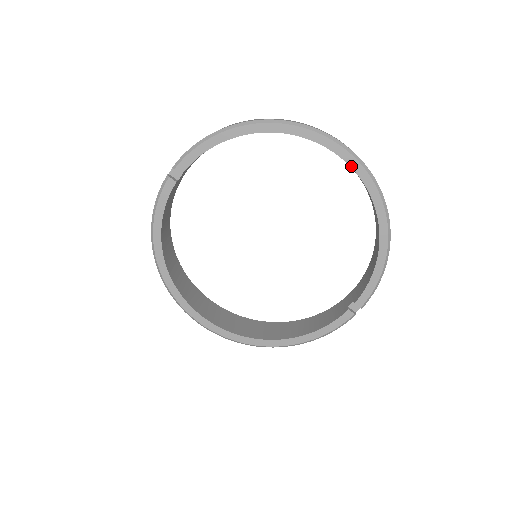
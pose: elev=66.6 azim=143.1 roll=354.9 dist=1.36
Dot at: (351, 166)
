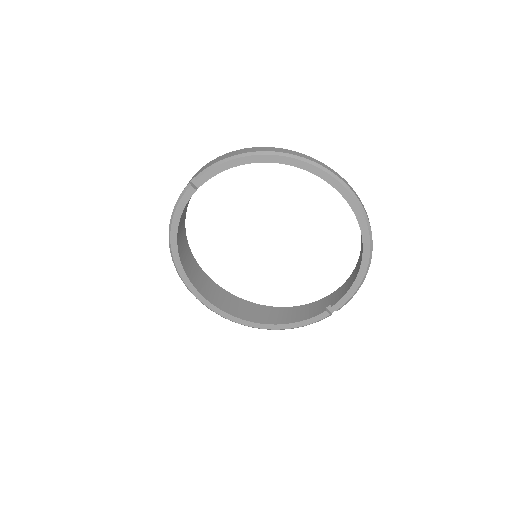
Dot at: (348, 202)
